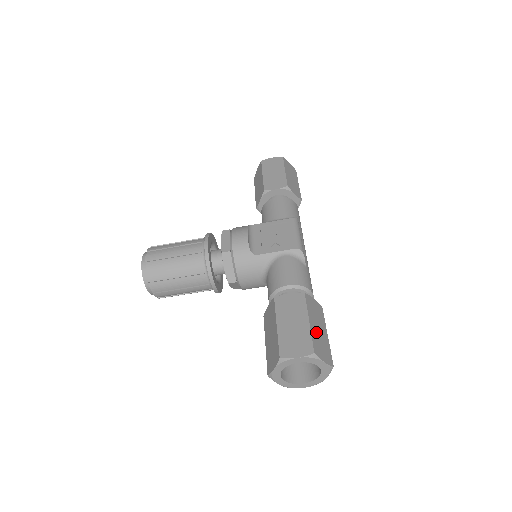
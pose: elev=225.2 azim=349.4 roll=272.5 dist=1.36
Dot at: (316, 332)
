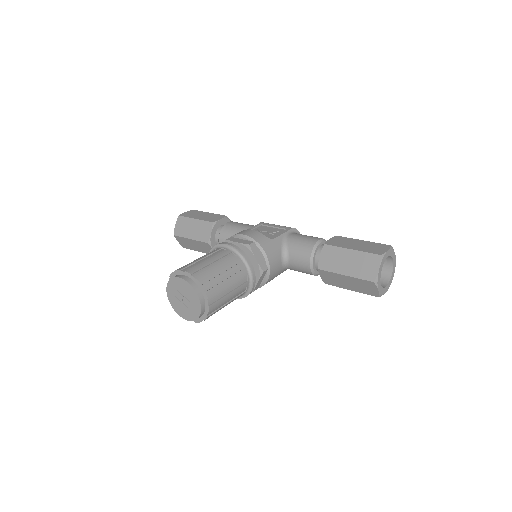
Dot at: occluded
